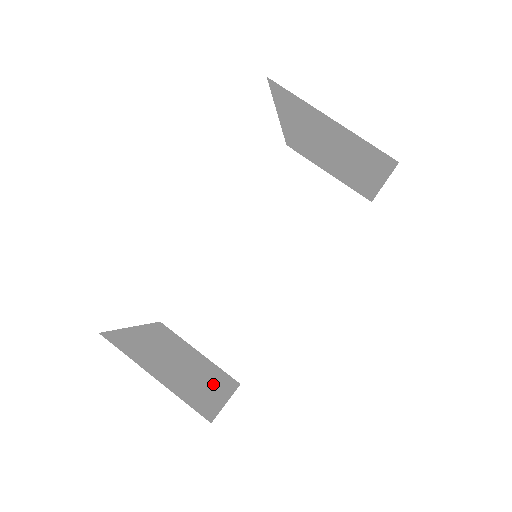
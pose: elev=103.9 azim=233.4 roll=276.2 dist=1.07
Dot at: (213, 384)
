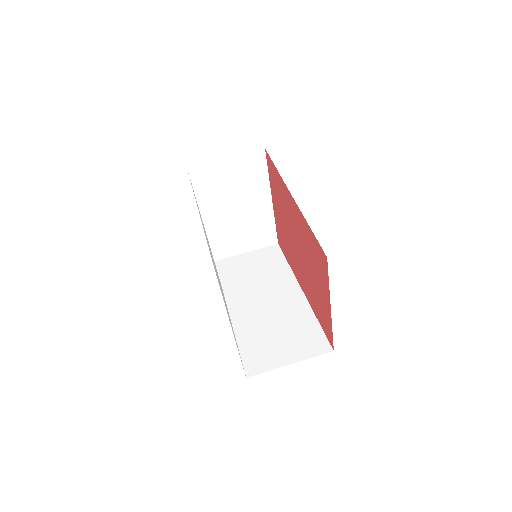
Dot at: occluded
